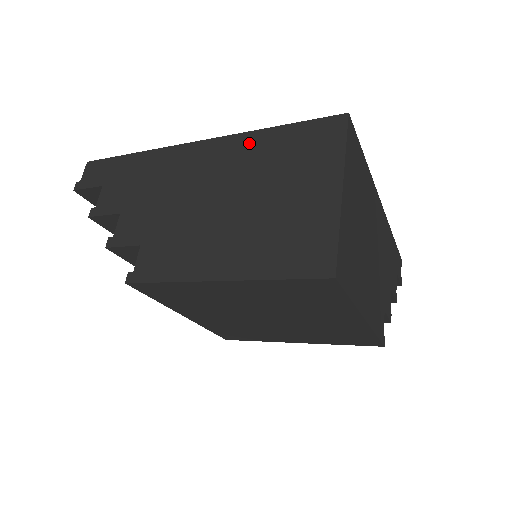
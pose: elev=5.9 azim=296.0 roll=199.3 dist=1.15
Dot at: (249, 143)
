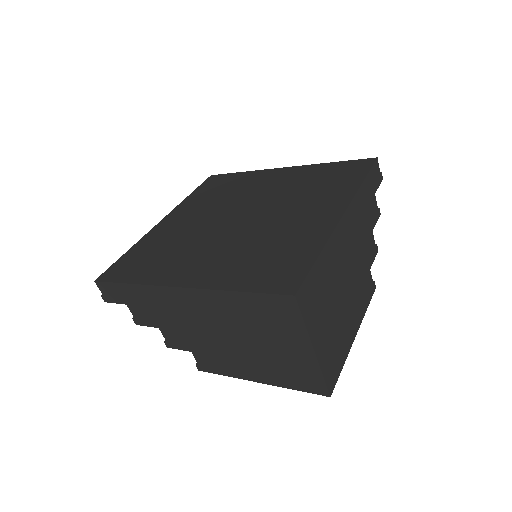
Dot at: (223, 300)
